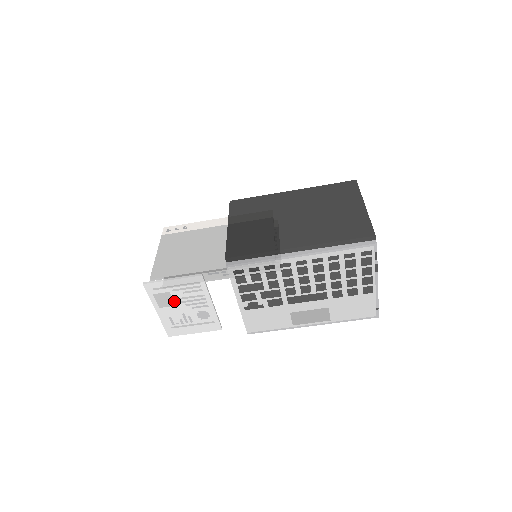
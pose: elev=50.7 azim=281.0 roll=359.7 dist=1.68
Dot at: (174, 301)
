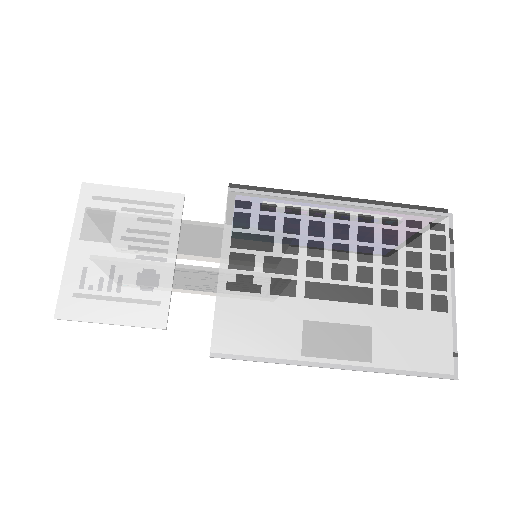
Dot at: (113, 233)
